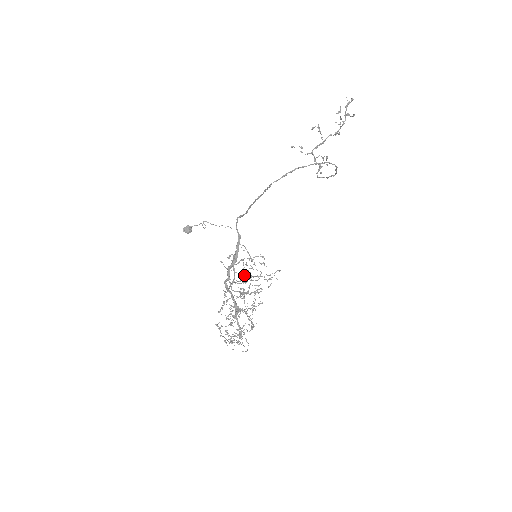
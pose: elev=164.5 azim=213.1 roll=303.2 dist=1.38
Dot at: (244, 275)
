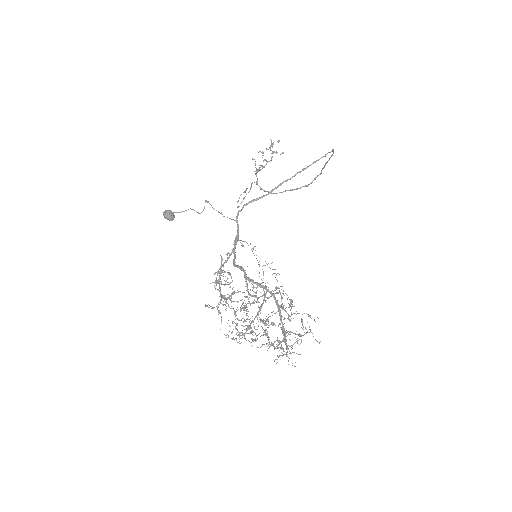
Dot at: occluded
